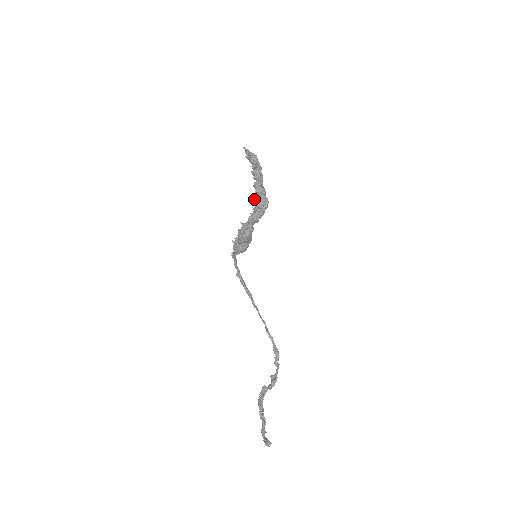
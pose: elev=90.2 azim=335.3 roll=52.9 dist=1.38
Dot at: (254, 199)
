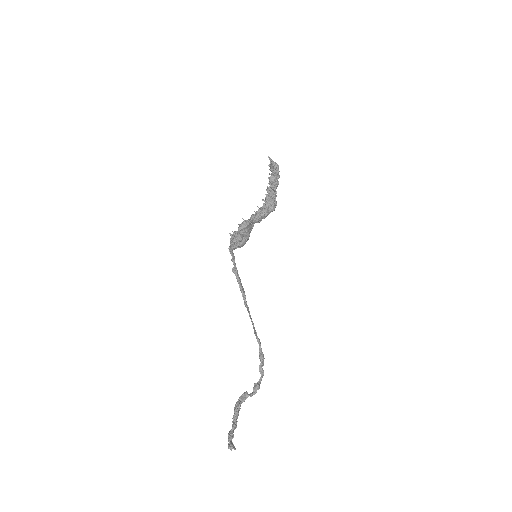
Dot at: occluded
